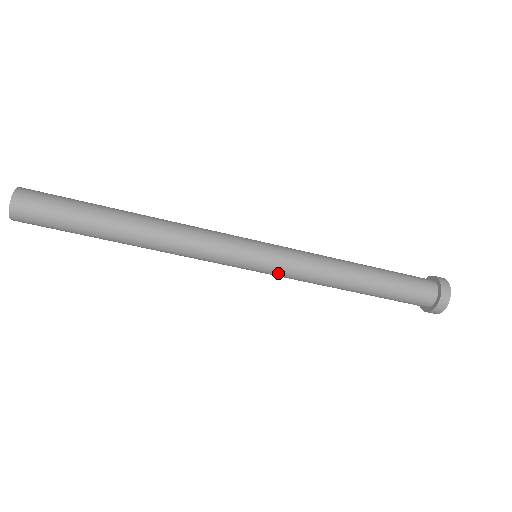
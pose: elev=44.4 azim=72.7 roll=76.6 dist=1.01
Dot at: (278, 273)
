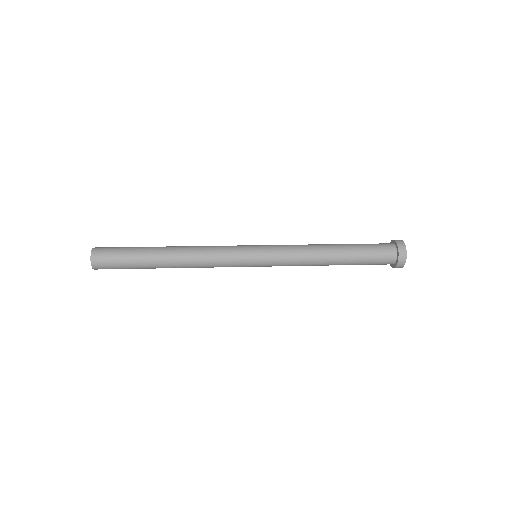
Dot at: occluded
